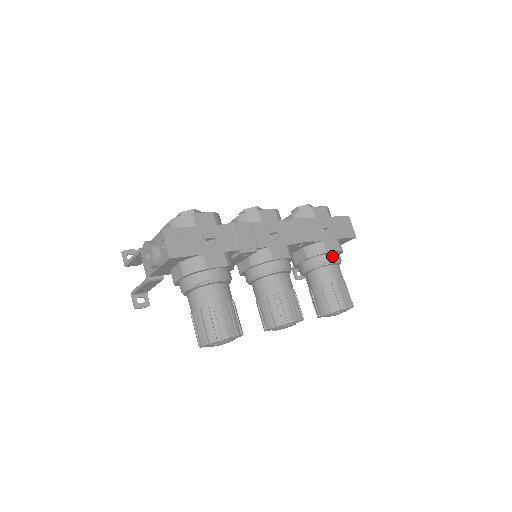
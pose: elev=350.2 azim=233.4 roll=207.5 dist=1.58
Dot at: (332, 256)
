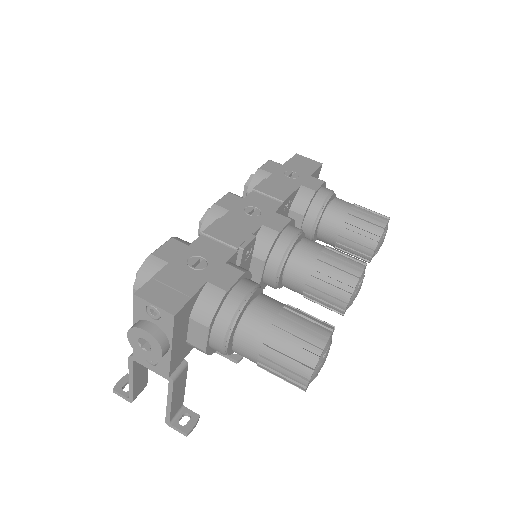
Dot at: (323, 192)
